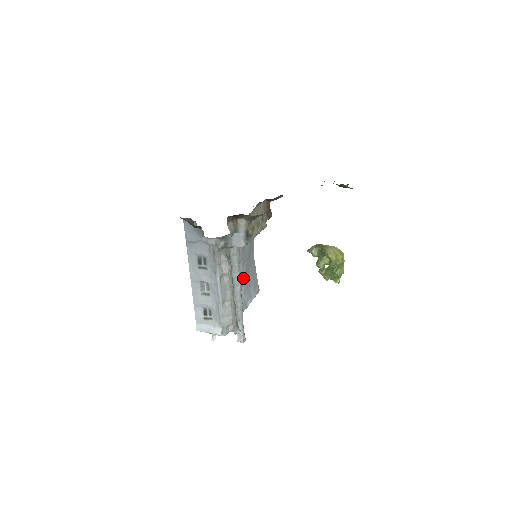
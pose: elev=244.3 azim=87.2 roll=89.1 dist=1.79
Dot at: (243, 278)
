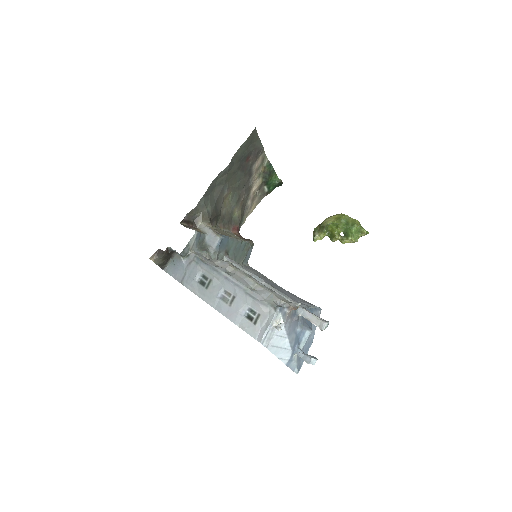
Dot at: occluded
